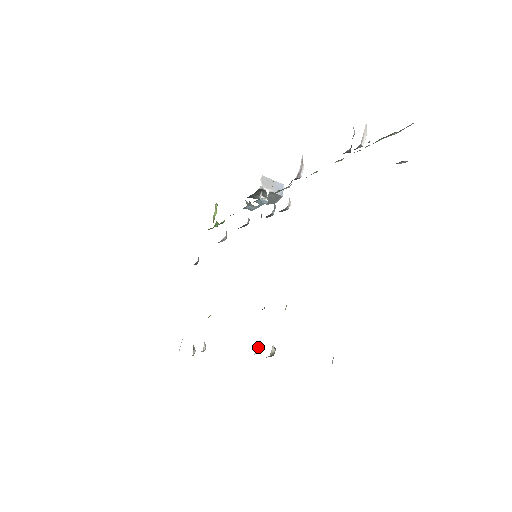
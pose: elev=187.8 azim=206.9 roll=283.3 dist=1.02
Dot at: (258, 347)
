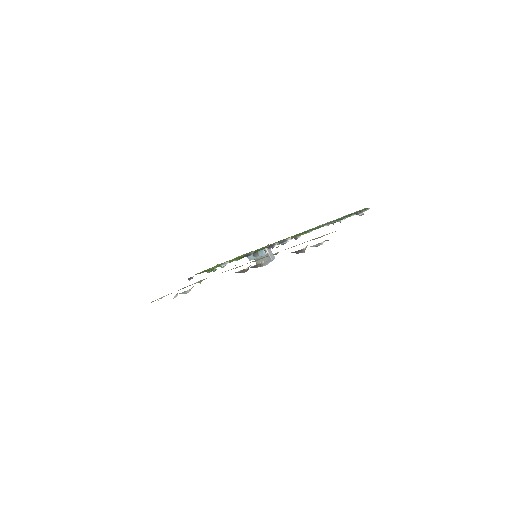
Dot at: occluded
